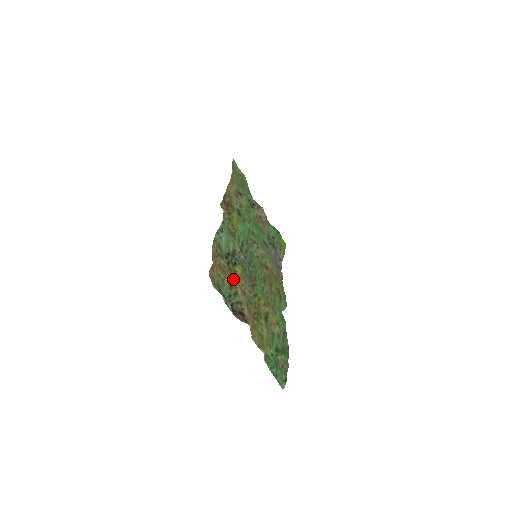
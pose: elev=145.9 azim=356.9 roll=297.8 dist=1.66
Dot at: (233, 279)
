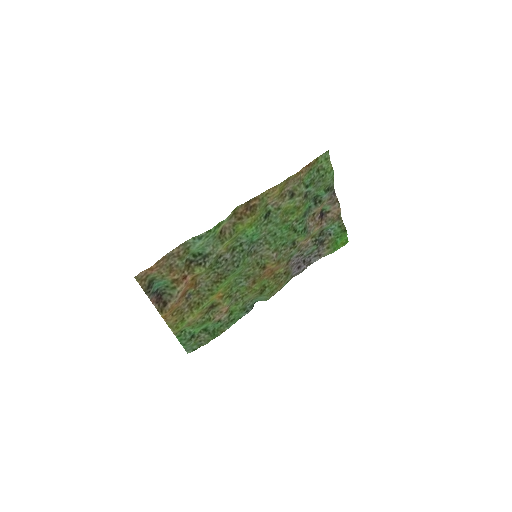
Dot at: (184, 276)
